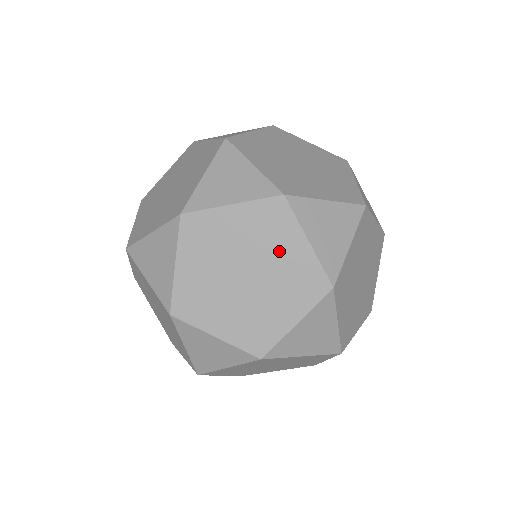
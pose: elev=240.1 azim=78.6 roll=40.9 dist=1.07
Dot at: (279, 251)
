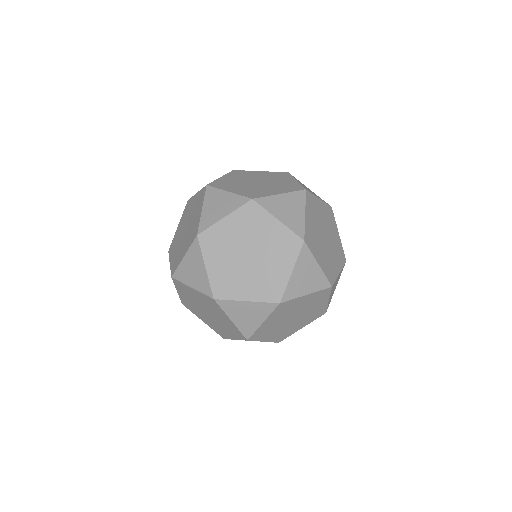
Dot at: (298, 306)
